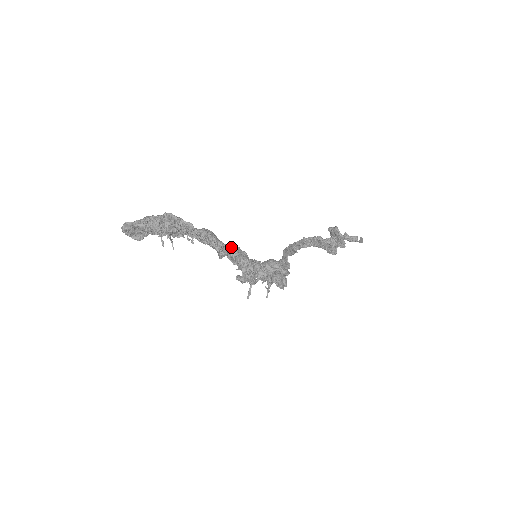
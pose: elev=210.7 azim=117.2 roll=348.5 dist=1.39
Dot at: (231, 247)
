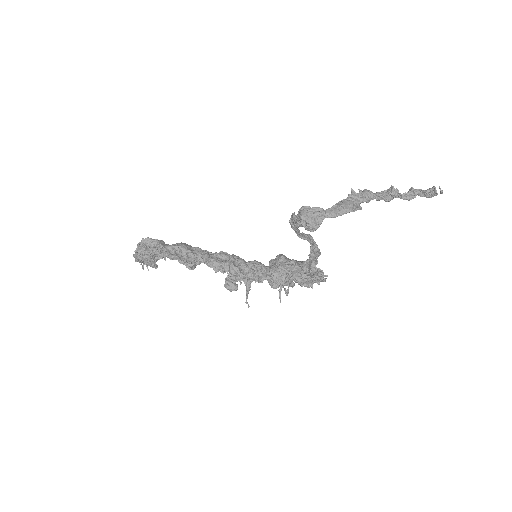
Dot at: (203, 255)
